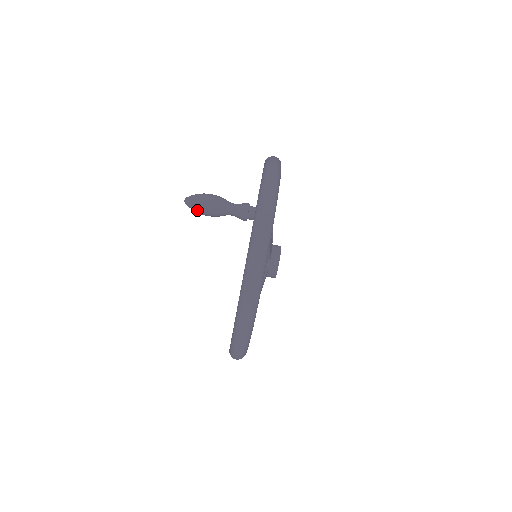
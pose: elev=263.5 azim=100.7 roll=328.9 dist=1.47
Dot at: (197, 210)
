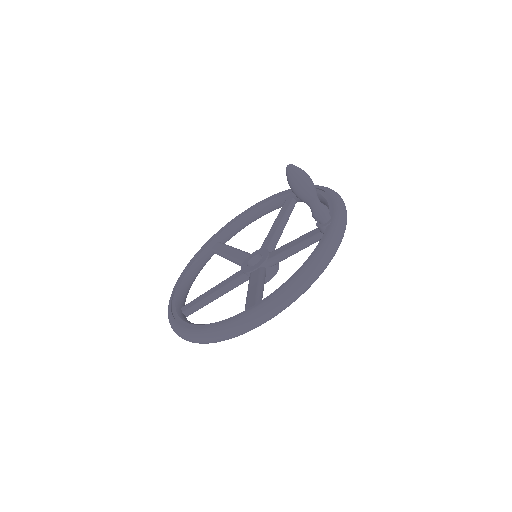
Dot at: (296, 181)
